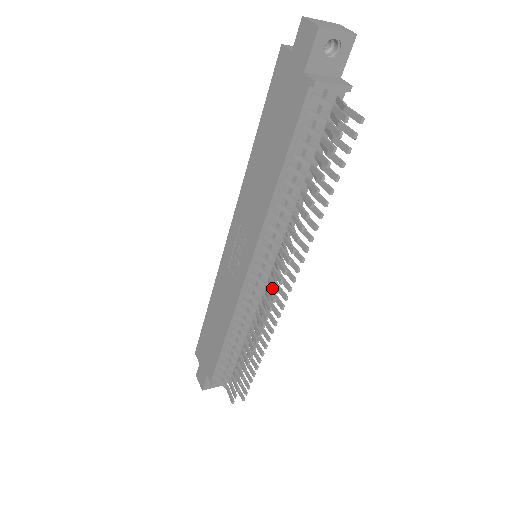
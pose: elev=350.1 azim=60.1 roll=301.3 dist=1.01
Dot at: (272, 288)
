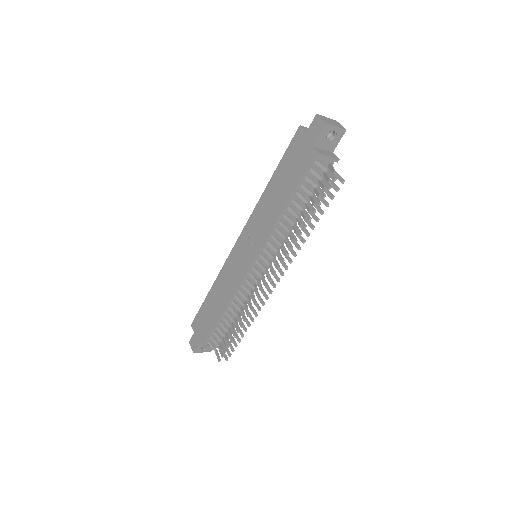
Dot at: occluded
